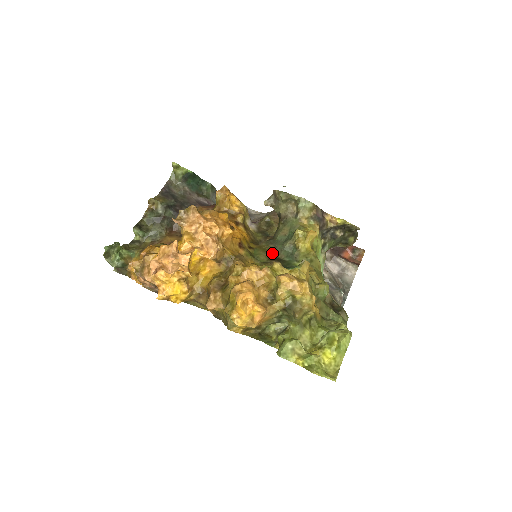
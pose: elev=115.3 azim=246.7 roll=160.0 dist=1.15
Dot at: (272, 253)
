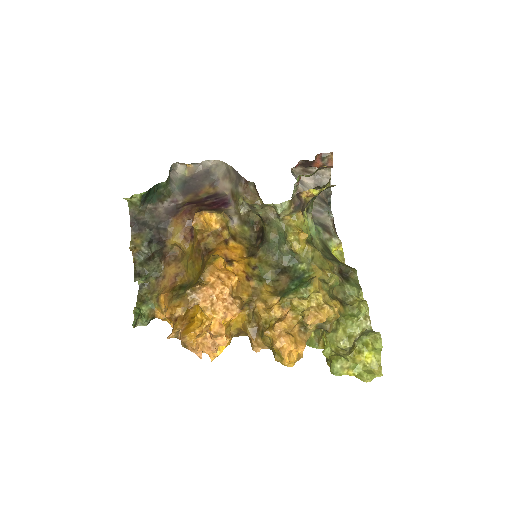
Dot at: (275, 264)
